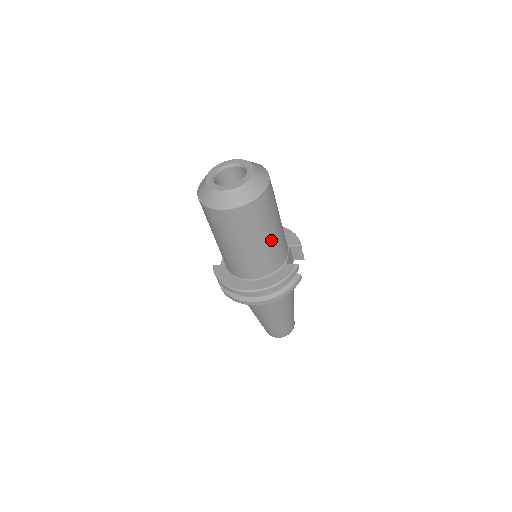
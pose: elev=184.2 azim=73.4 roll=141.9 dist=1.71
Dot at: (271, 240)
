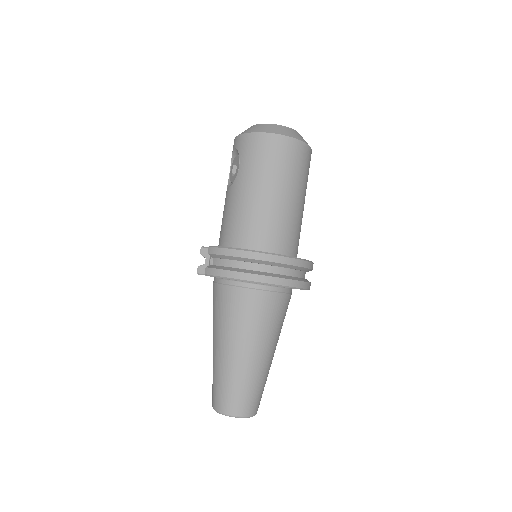
Dot at: (302, 211)
